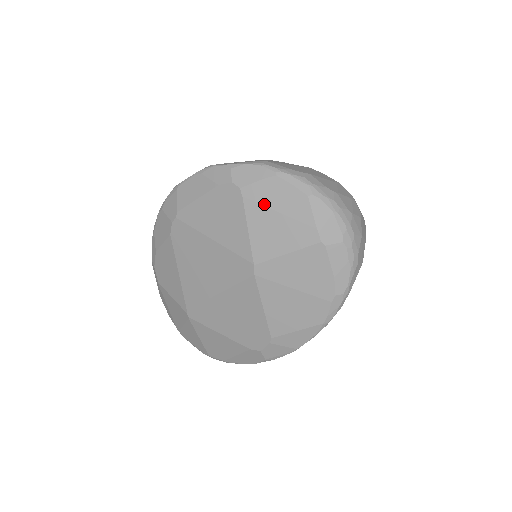
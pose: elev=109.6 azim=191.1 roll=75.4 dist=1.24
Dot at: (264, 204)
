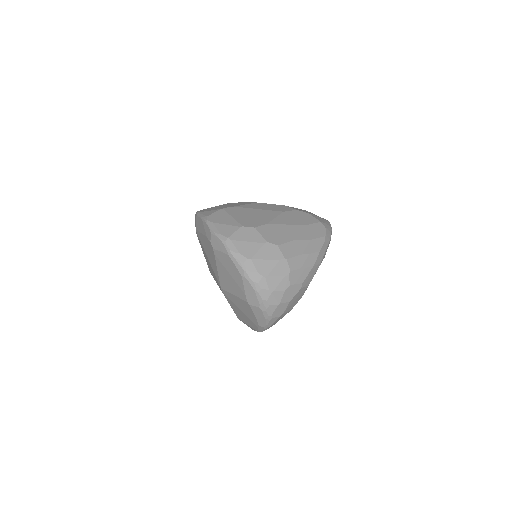
Dot at: (223, 265)
